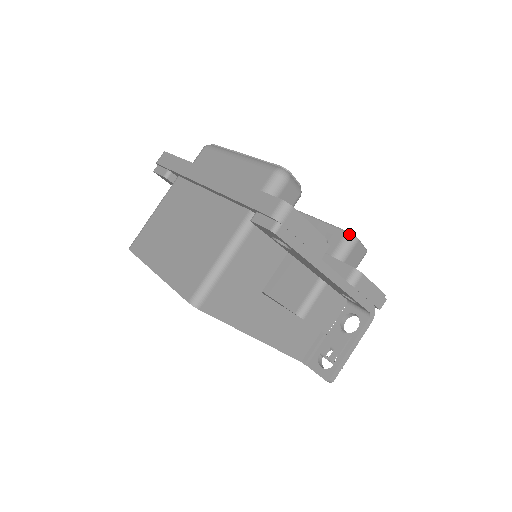
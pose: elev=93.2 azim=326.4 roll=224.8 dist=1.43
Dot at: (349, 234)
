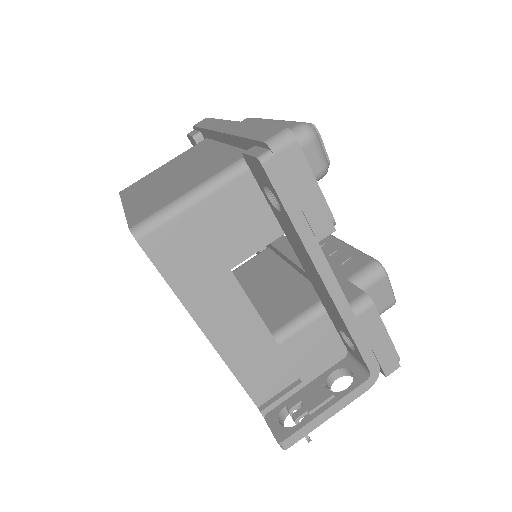
Dot at: (377, 262)
